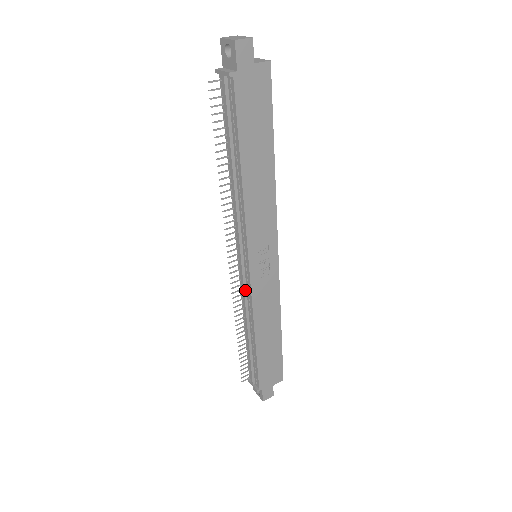
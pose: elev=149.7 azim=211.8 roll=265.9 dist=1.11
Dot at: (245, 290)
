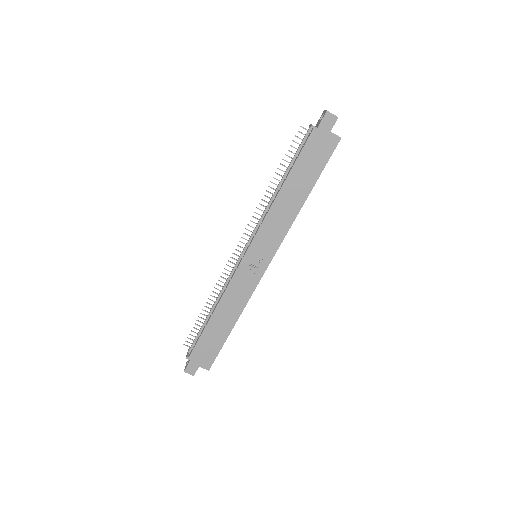
Dot at: (233, 272)
